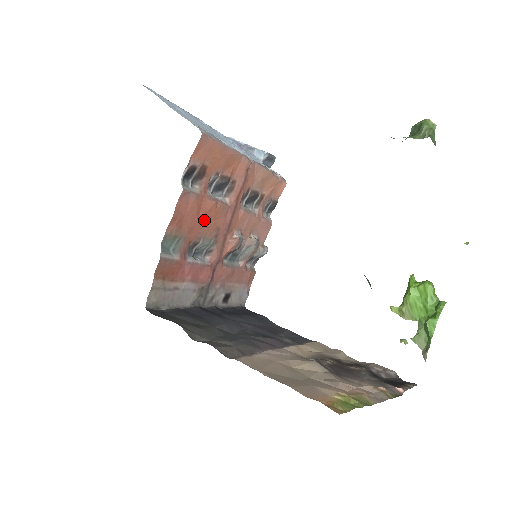
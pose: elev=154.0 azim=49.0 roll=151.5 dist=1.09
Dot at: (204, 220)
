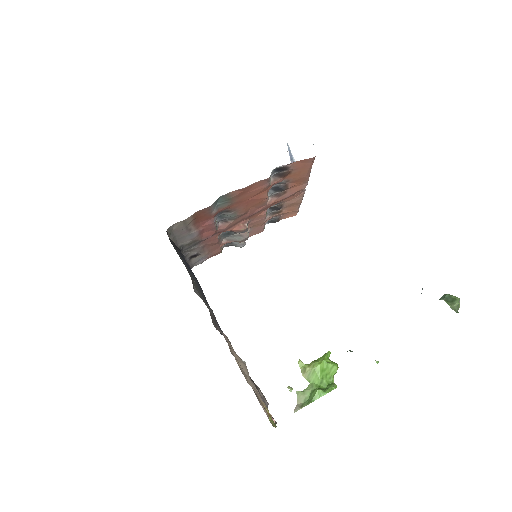
Dot at: (250, 202)
